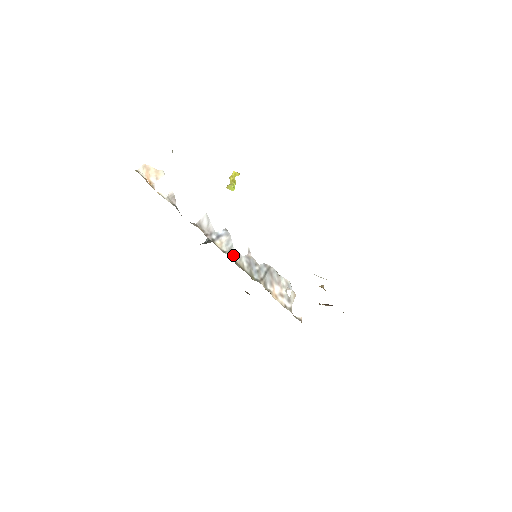
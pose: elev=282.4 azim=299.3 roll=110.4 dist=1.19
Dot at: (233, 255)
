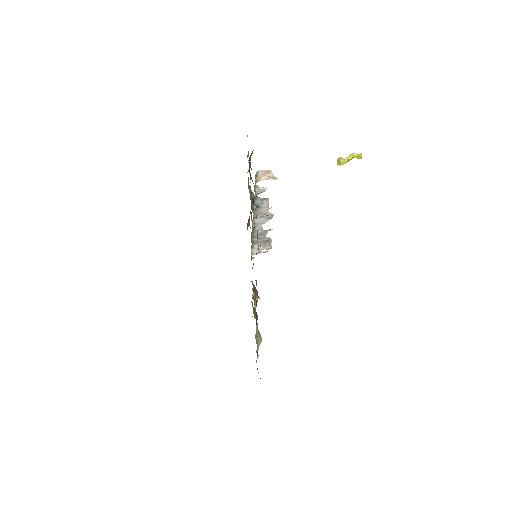
Dot at: (258, 226)
